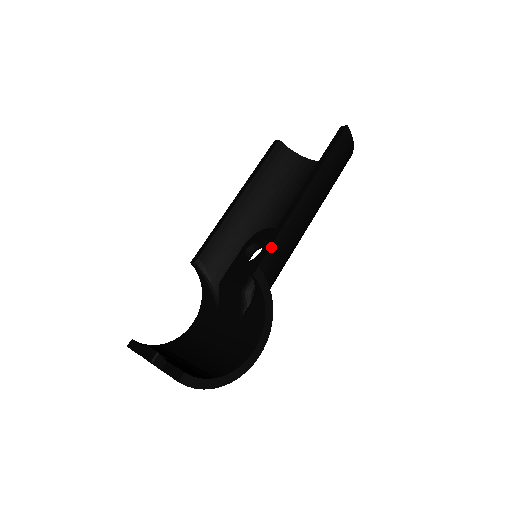
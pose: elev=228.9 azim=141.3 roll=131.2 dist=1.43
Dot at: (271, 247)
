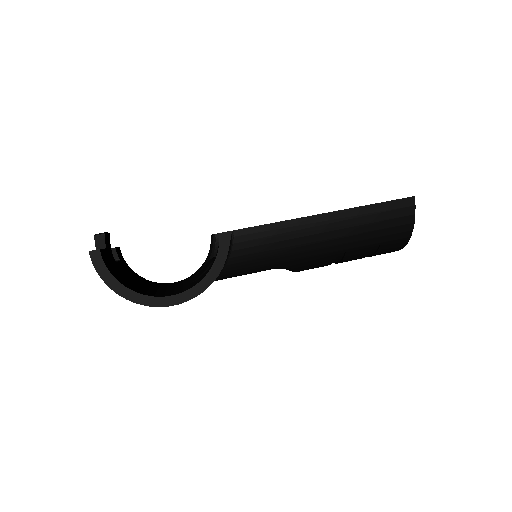
Dot at: (255, 227)
